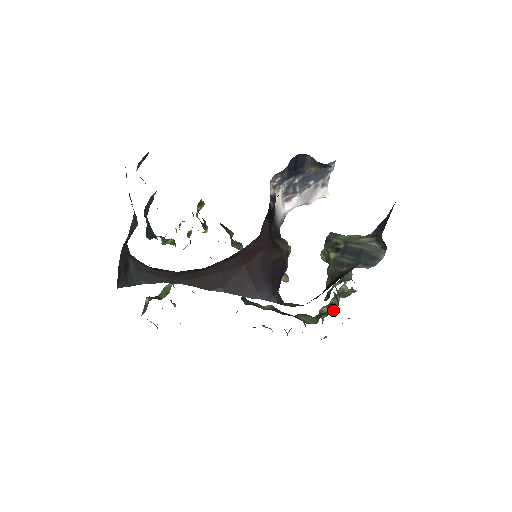
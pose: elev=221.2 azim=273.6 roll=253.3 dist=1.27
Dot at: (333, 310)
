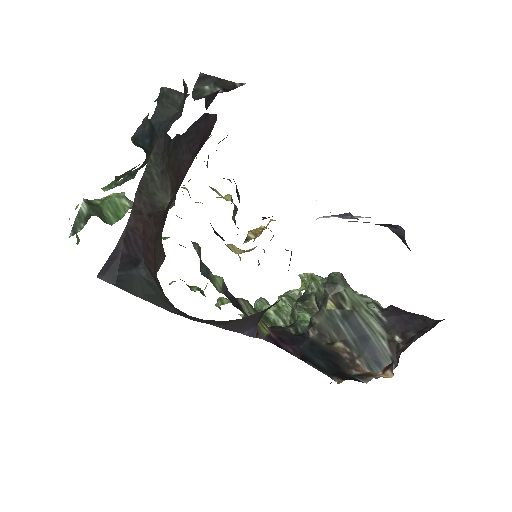
Dot at: (282, 325)
